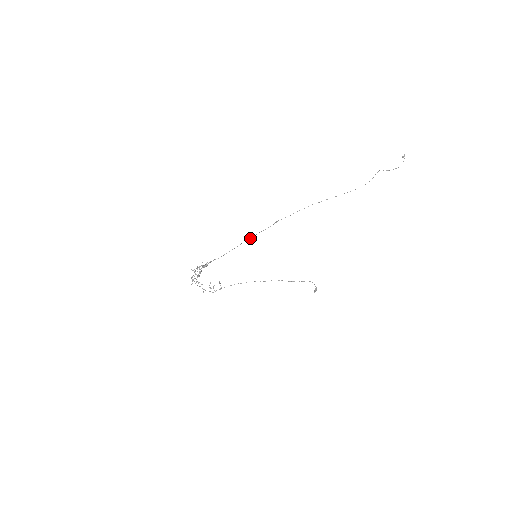
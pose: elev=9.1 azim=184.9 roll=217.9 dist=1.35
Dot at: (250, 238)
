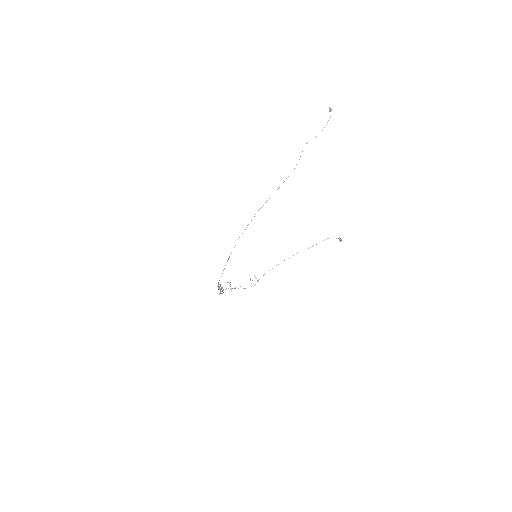
Dot at: (227, 260)
